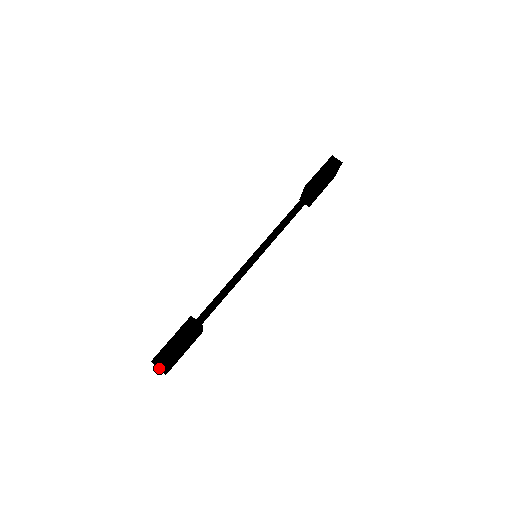
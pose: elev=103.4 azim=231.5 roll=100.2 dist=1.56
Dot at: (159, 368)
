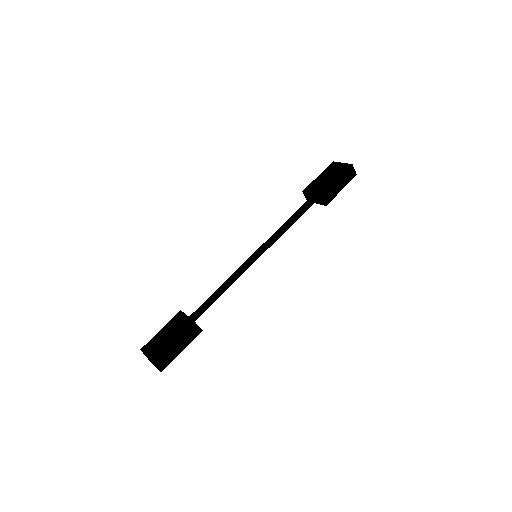
Dot at: (157, 368)
